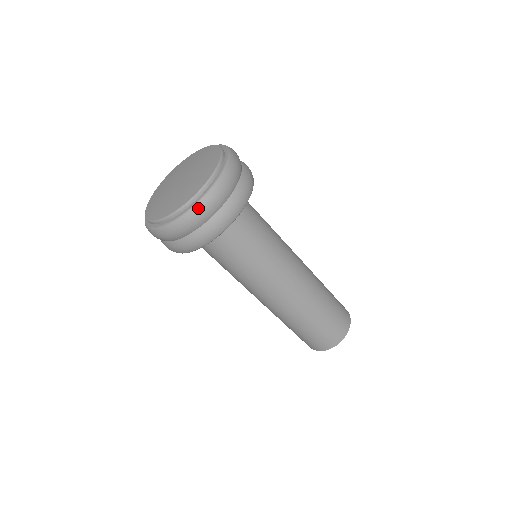
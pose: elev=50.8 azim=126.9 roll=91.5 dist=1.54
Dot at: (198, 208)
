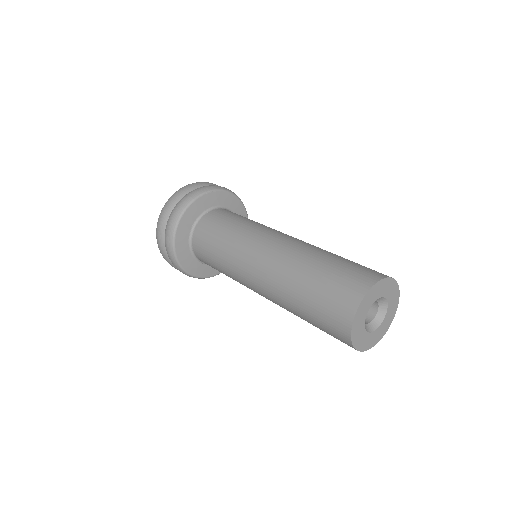
Dot at: (182, 188)
